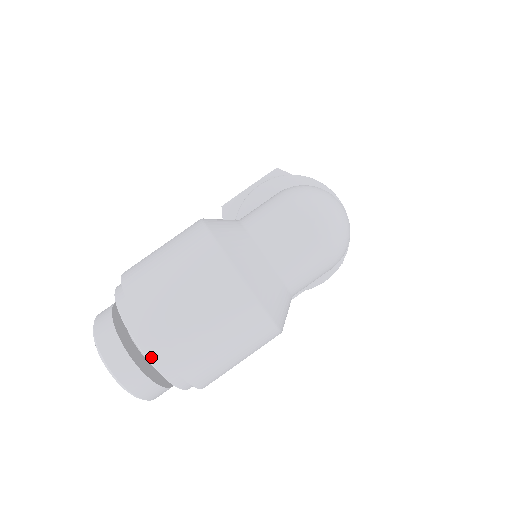
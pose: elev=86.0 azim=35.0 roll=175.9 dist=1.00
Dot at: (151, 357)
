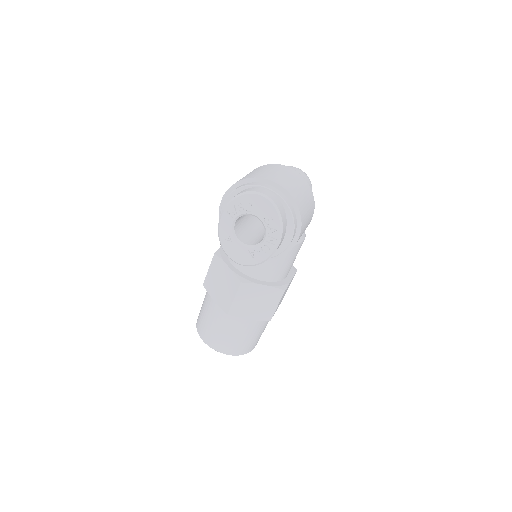
Dot at: (275, 191)
